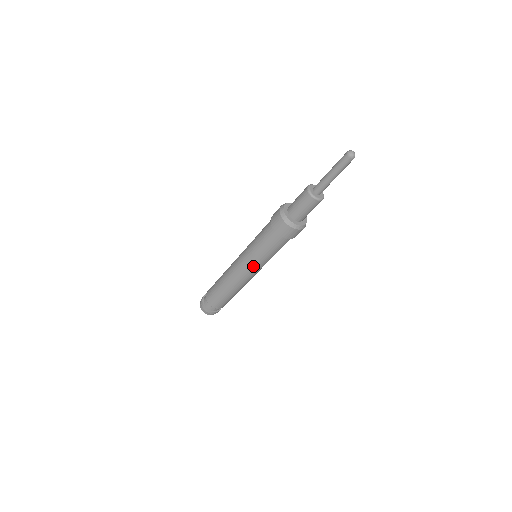
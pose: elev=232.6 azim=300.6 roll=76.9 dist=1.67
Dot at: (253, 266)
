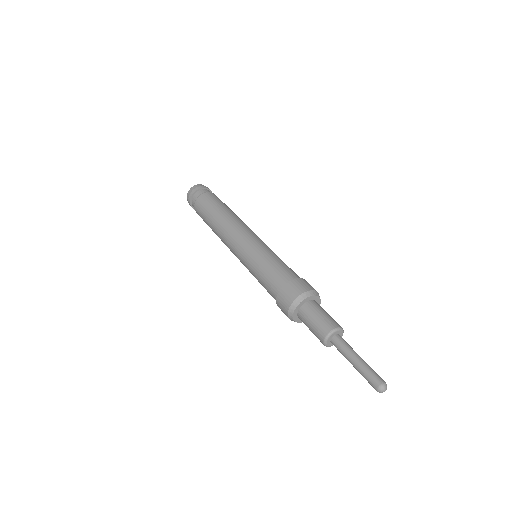
Dot at: occluded
